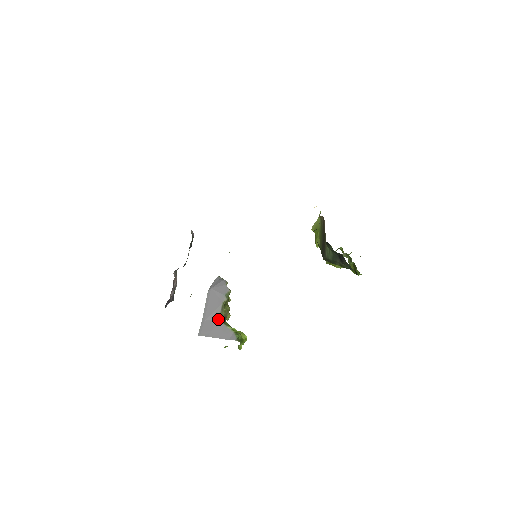
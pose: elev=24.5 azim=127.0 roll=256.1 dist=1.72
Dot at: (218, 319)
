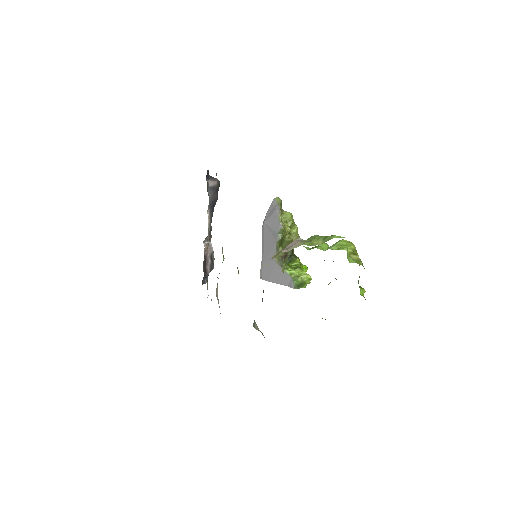
Dot at: (275, 261)
